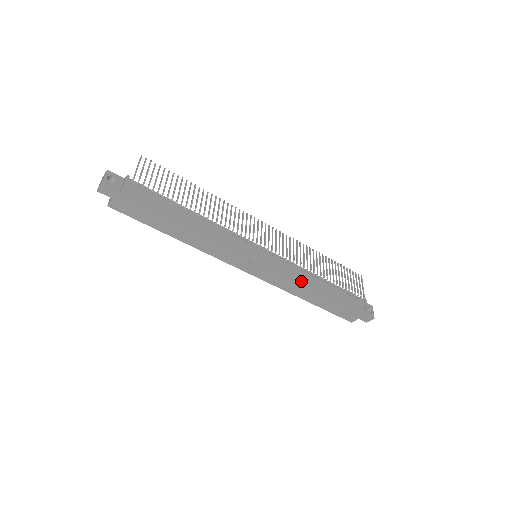
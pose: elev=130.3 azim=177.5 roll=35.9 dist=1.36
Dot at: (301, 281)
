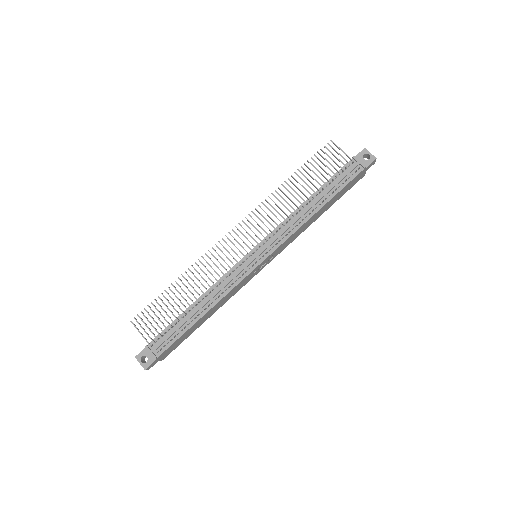
Dot at: (299, 228)
